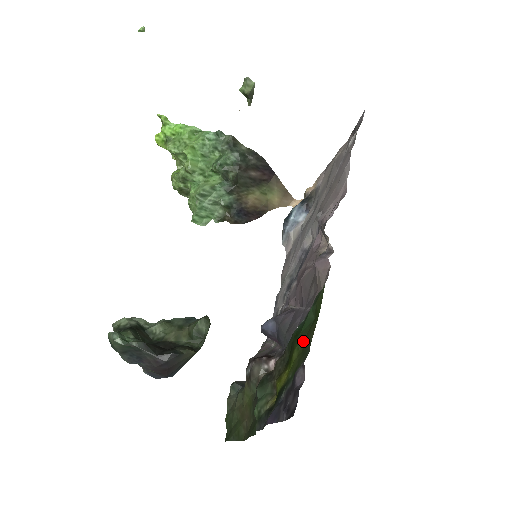
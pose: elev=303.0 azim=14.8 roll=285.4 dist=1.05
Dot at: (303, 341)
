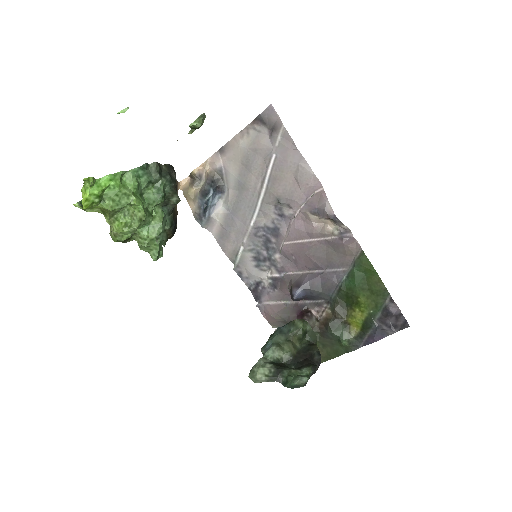
Dot at: (368, 290)
